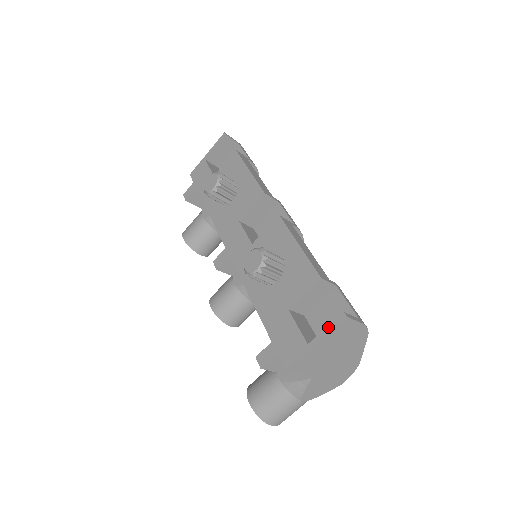
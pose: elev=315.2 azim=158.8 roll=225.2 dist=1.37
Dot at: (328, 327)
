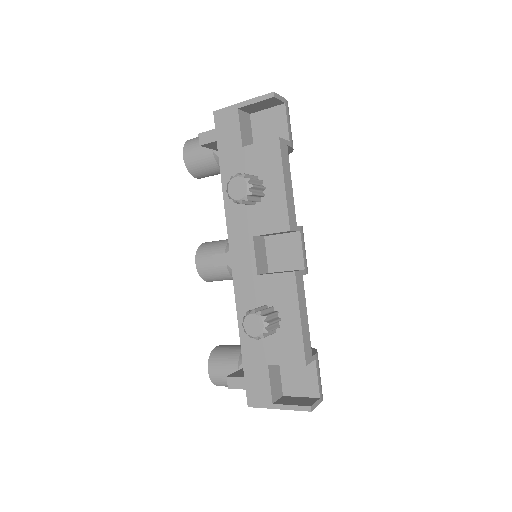
Dot at: (294, 406)
